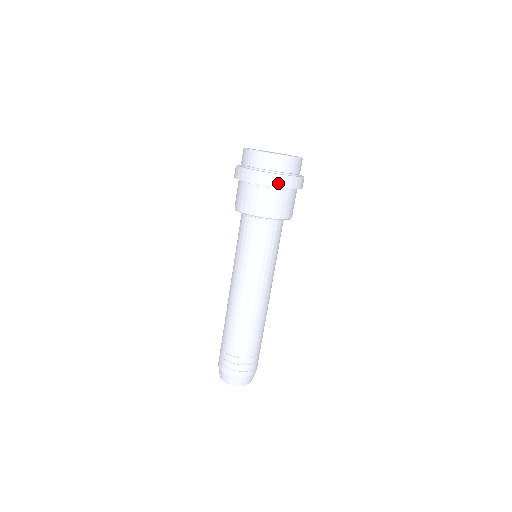
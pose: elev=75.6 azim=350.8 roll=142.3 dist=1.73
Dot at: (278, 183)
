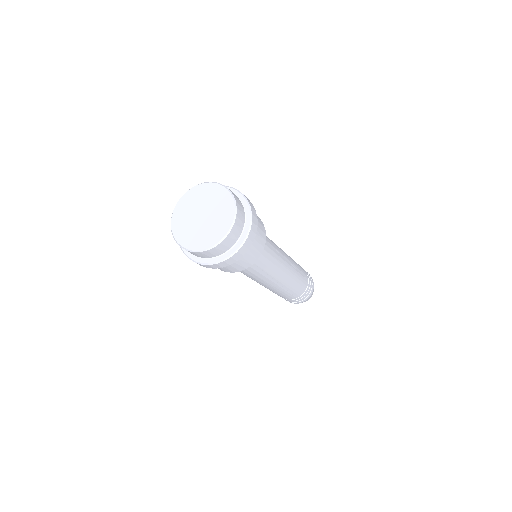
Dot at: (226, 264)
